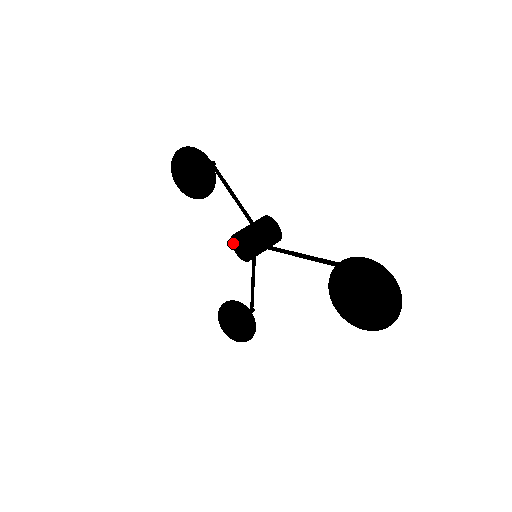
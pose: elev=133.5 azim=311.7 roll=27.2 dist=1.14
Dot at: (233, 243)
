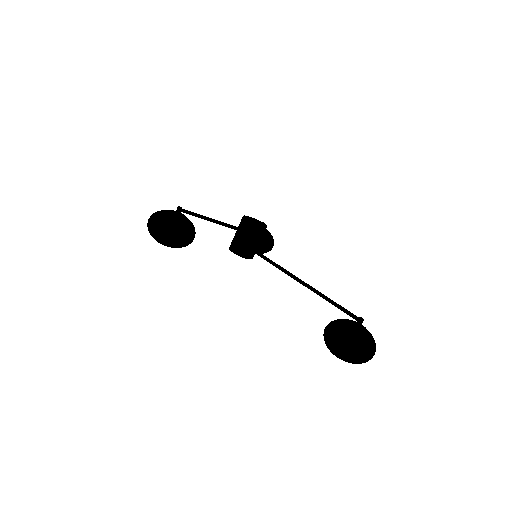
Dot at: occluded
